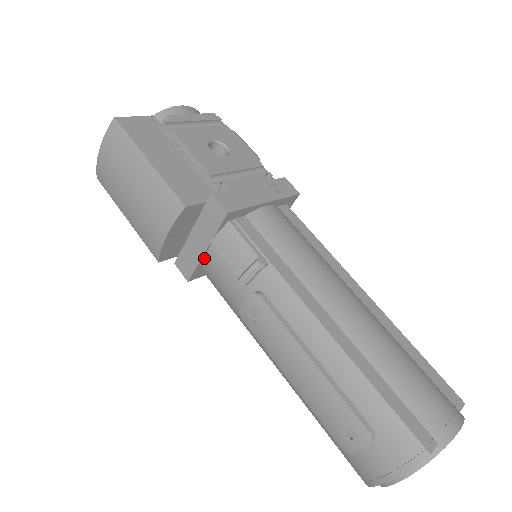
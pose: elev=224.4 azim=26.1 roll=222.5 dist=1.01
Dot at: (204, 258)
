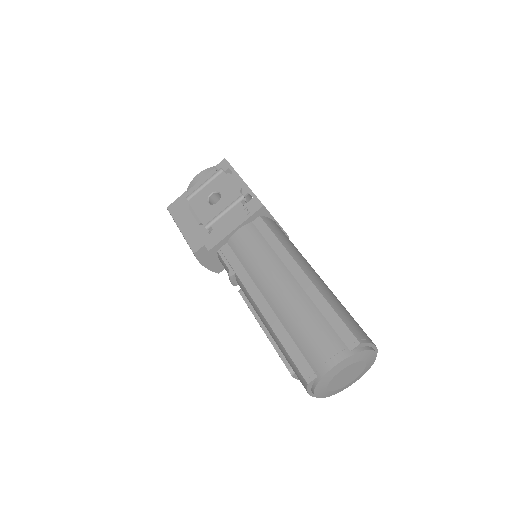
Dot at: occluded
